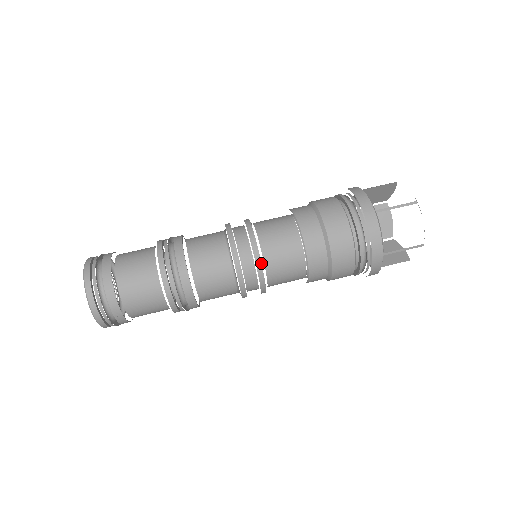
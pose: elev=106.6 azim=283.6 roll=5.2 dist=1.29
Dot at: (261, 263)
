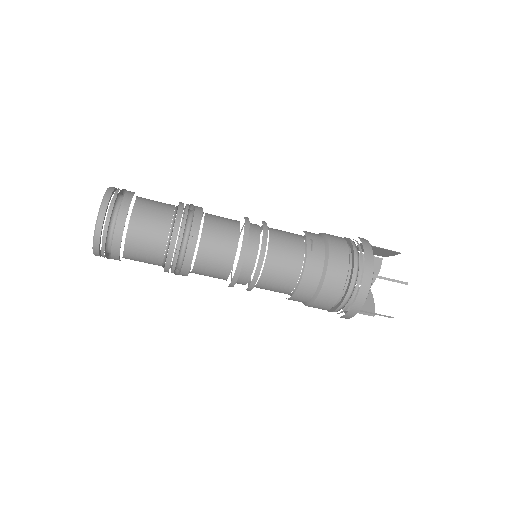
Dot at: occluded
